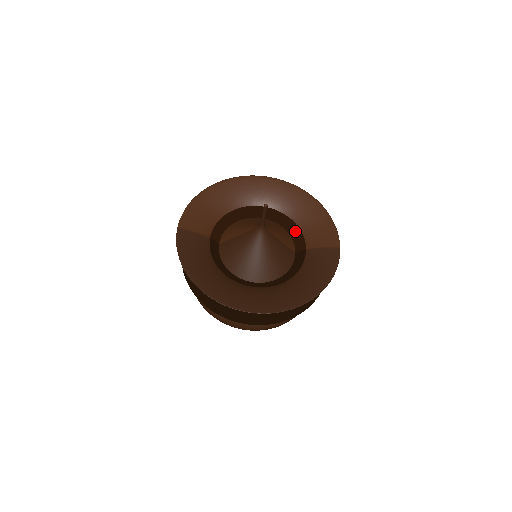
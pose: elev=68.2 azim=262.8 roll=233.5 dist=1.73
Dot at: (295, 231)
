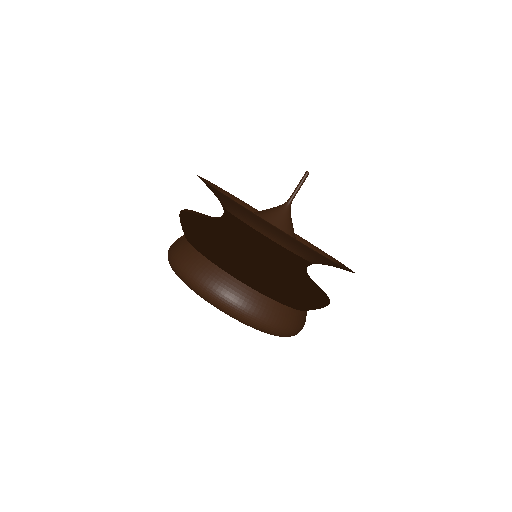
Dot at: occluded
